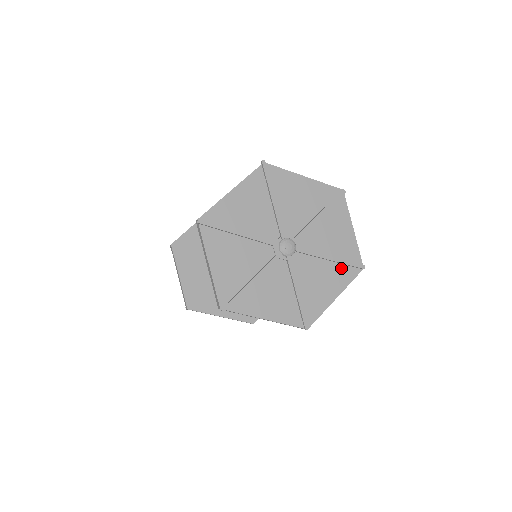
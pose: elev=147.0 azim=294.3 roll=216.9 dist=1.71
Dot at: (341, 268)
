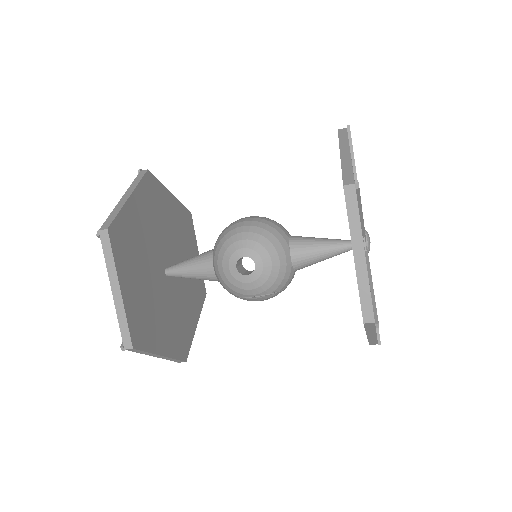
Dot at: occluded
